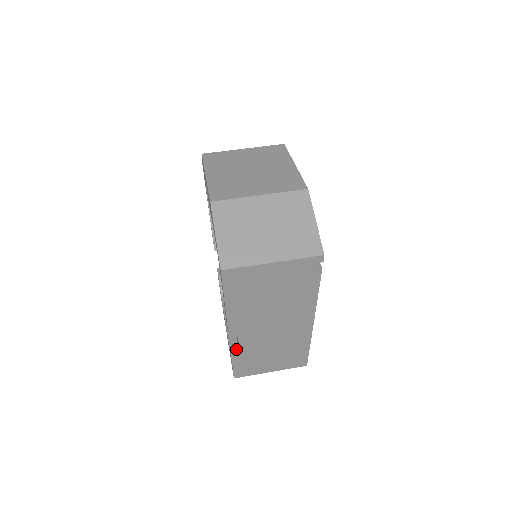
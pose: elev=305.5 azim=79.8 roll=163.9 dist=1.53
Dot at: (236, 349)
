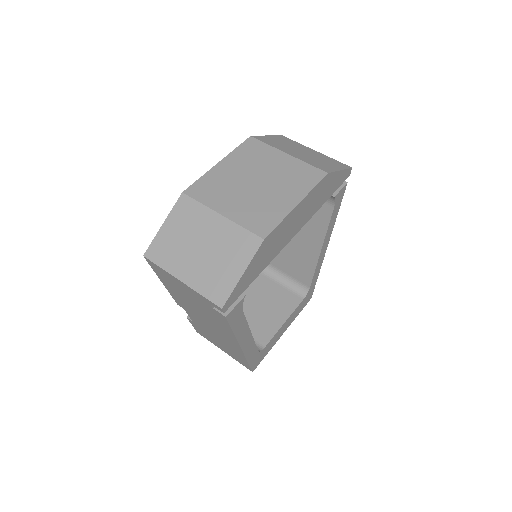
Dot at: occluded
